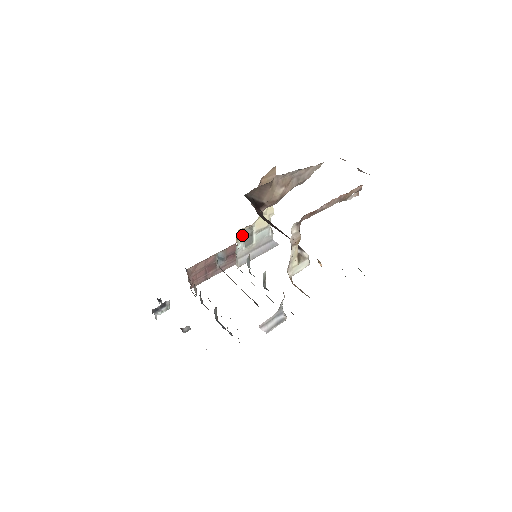
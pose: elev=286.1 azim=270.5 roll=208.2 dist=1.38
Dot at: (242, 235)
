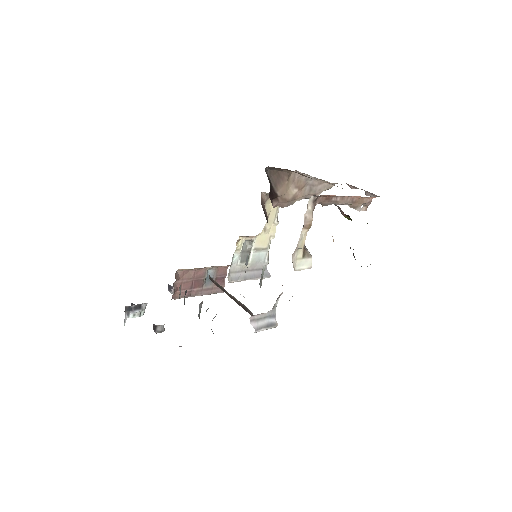
Dot at: (241, 245)
